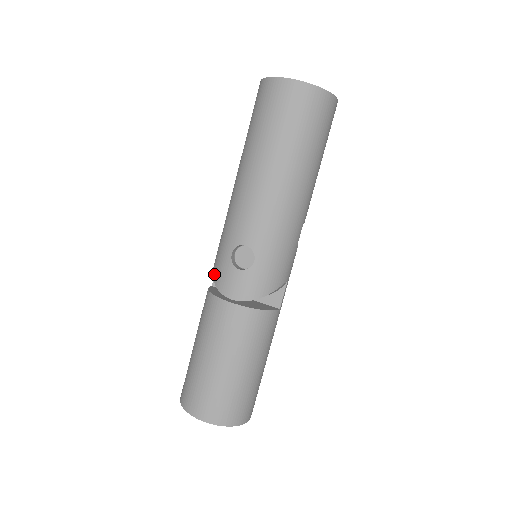
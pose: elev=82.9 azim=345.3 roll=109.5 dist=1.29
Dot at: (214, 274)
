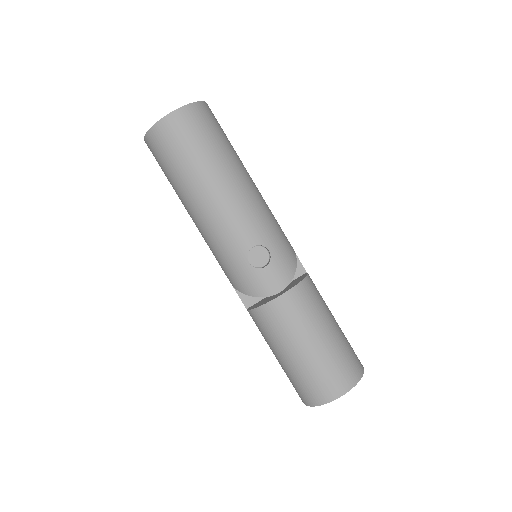
Dot at: (248, 292)
